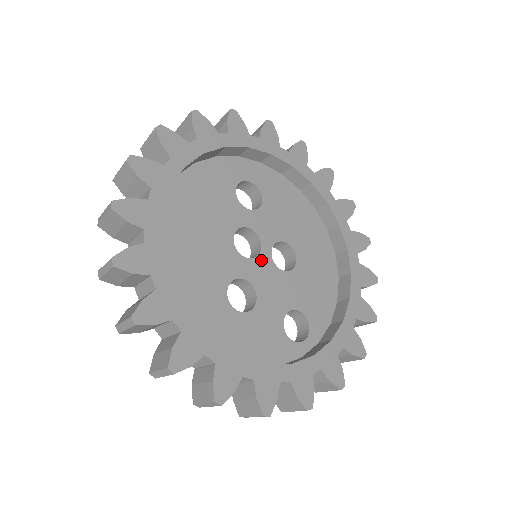
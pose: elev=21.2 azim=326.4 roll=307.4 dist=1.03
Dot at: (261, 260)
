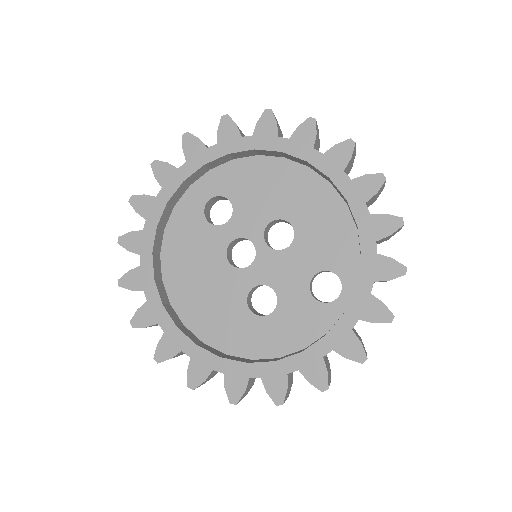
Dot at: (261, 257)
